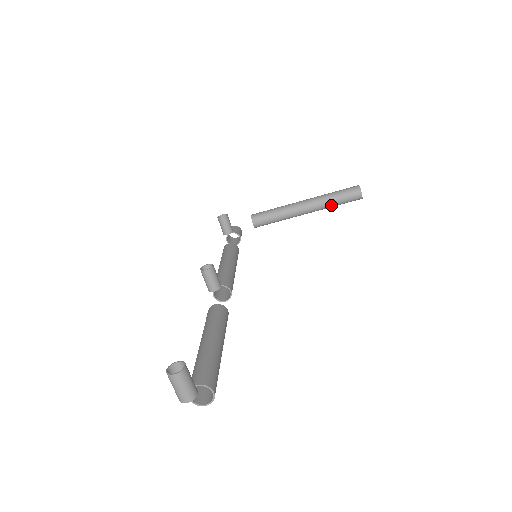
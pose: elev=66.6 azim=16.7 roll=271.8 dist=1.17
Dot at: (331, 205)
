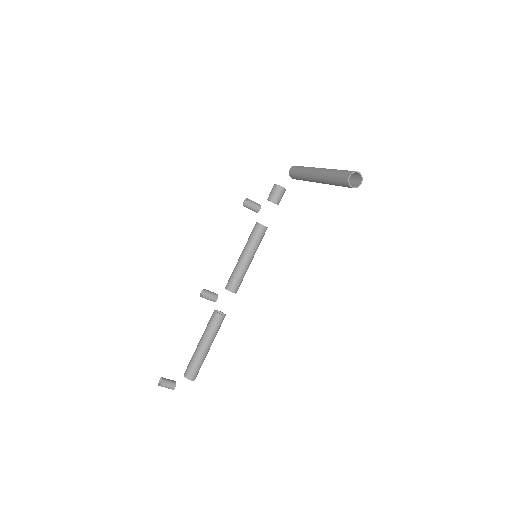
Dot at: (335, 185)
